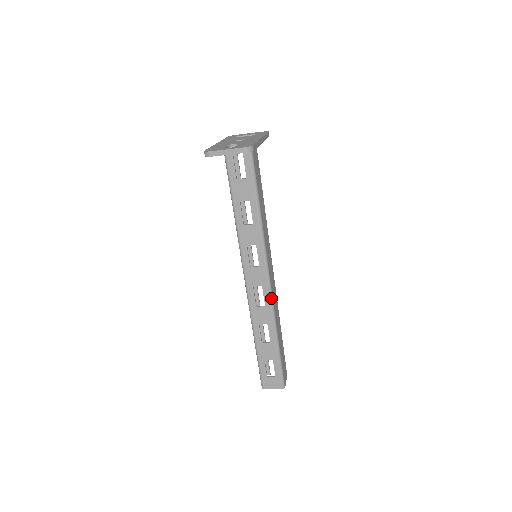
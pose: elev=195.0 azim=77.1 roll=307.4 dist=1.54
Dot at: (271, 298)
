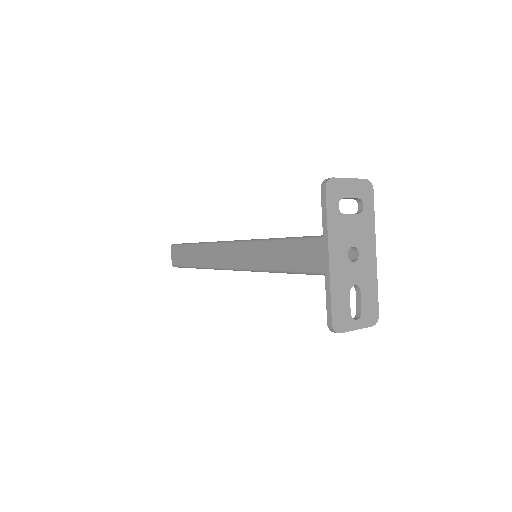
Dot at: occluded
